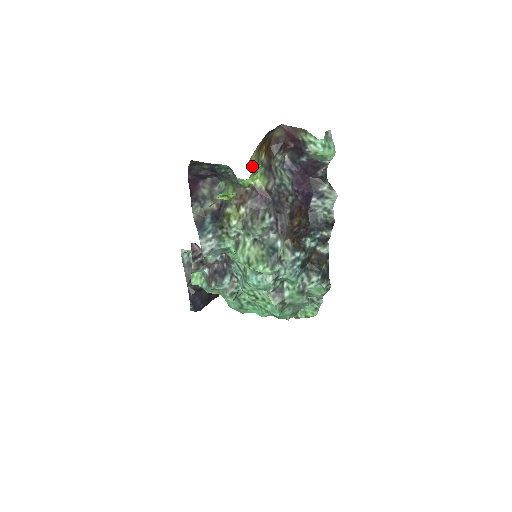
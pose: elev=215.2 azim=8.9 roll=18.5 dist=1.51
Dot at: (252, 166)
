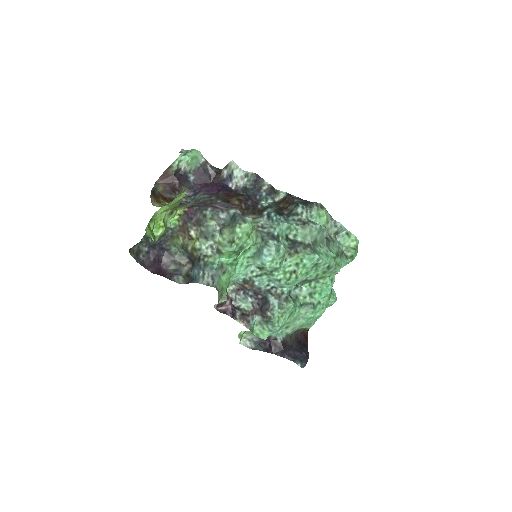
Dot at: occluded
